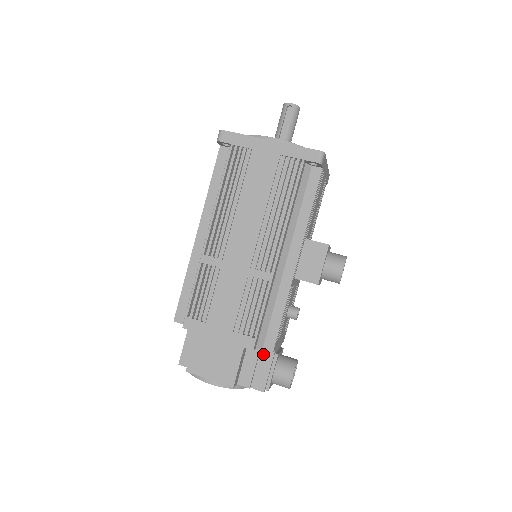
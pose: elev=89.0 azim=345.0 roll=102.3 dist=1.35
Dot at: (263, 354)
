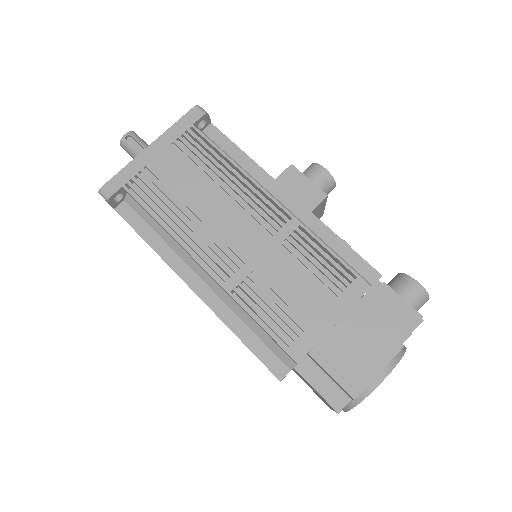
Dot at: (376, 296)
